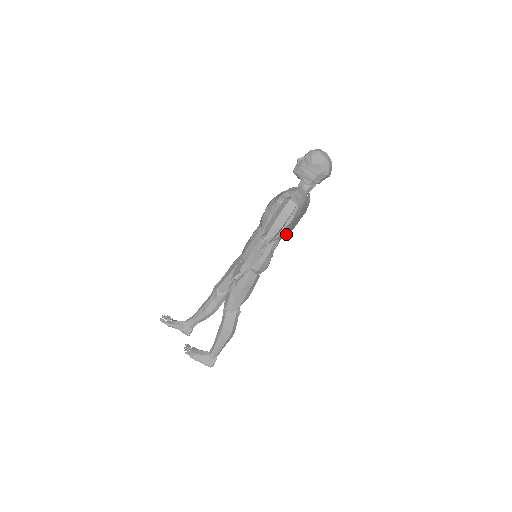
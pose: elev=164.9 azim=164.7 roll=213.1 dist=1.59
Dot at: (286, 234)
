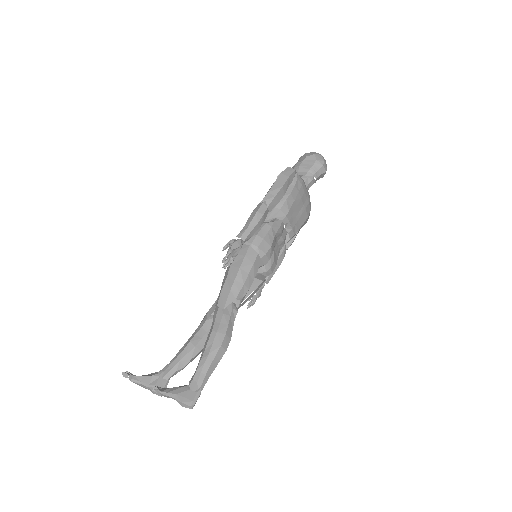
Dot at: (288, 216)
